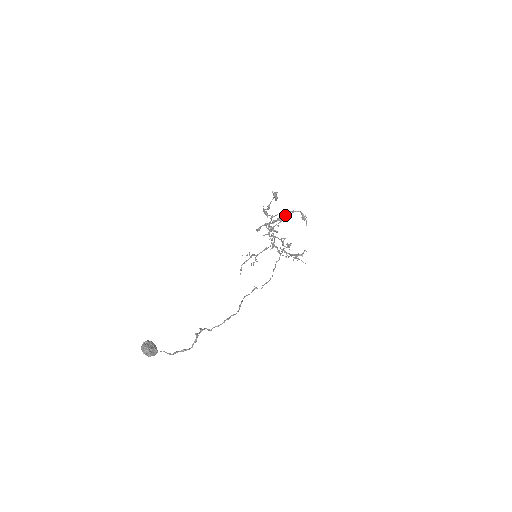
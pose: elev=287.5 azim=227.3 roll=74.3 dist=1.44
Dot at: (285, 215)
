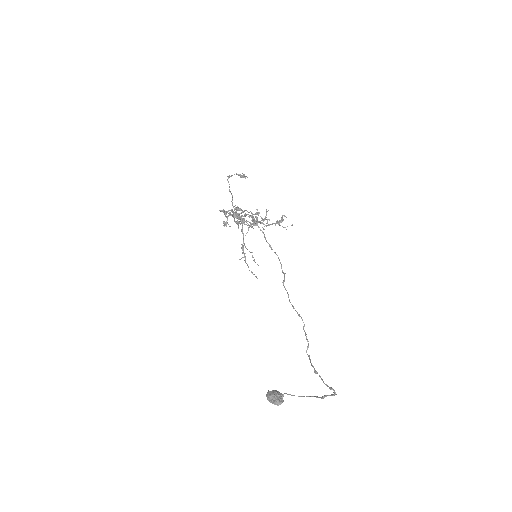
Dot at: (229, 190)
